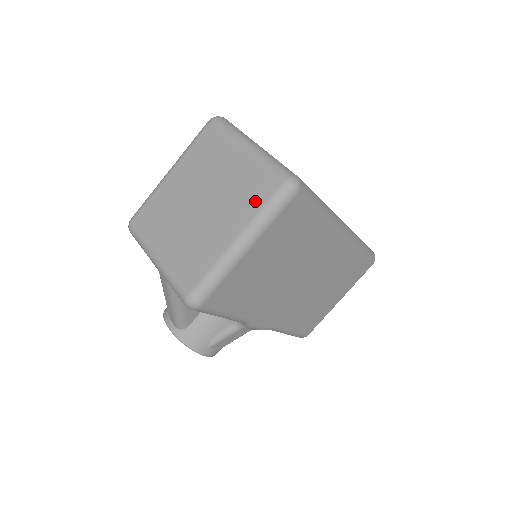
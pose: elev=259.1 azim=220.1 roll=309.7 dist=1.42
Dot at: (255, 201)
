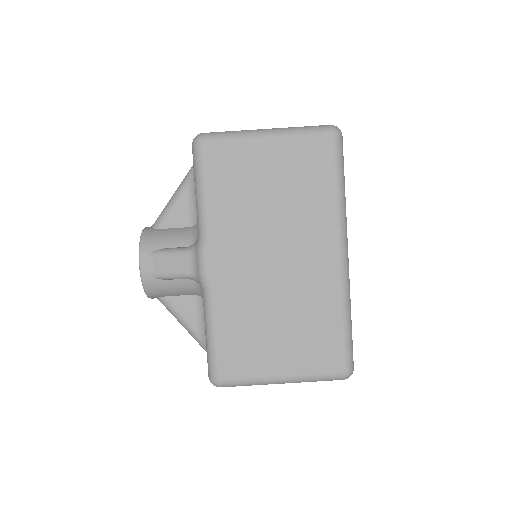
Dot at: occluded
